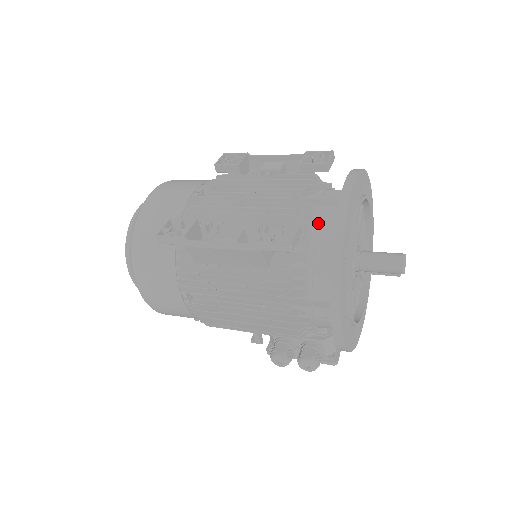
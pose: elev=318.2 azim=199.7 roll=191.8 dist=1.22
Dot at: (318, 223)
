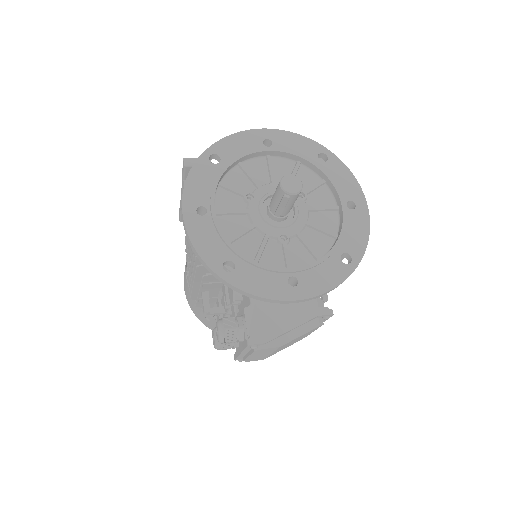
Dot at: occluded
